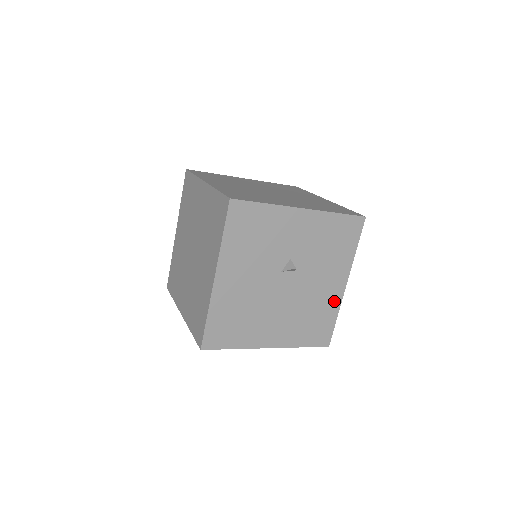
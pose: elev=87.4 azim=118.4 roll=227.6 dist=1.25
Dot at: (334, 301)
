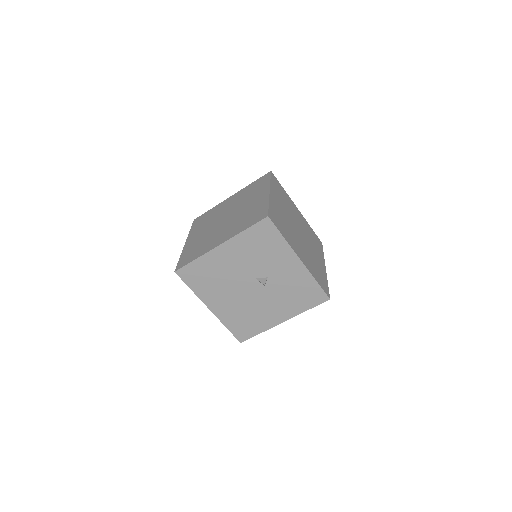
Dot at: (268, 323)
